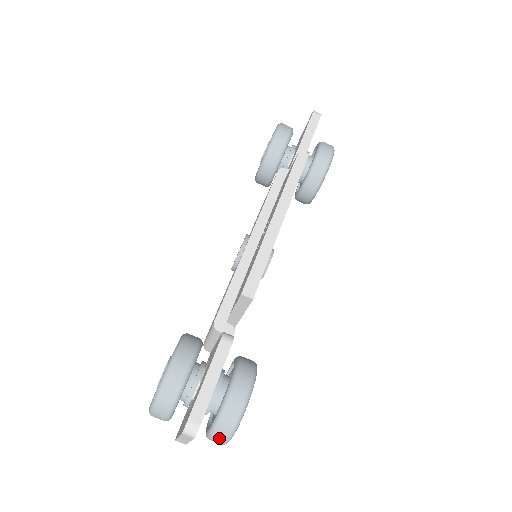
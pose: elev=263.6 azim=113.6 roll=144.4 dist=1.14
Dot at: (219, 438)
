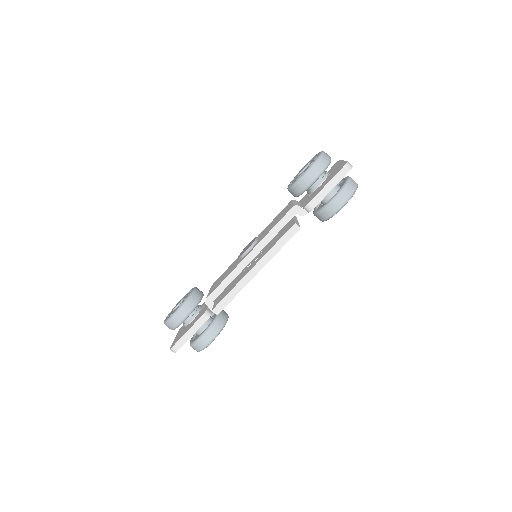
Dot at: (193, 348)
